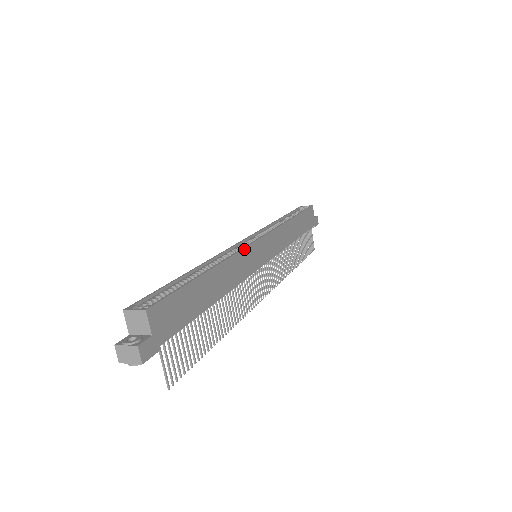
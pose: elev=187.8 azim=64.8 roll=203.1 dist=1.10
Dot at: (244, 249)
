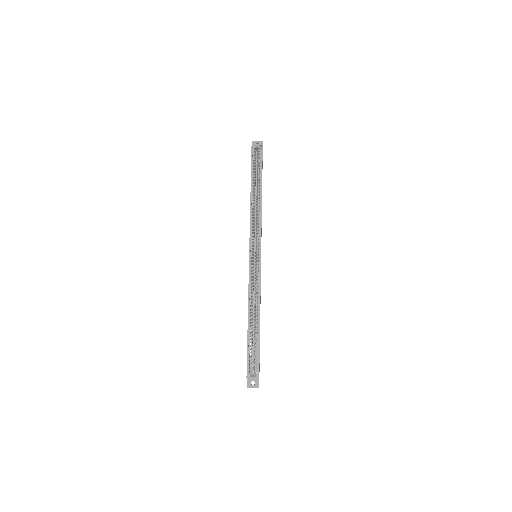
Dot at: occluded
